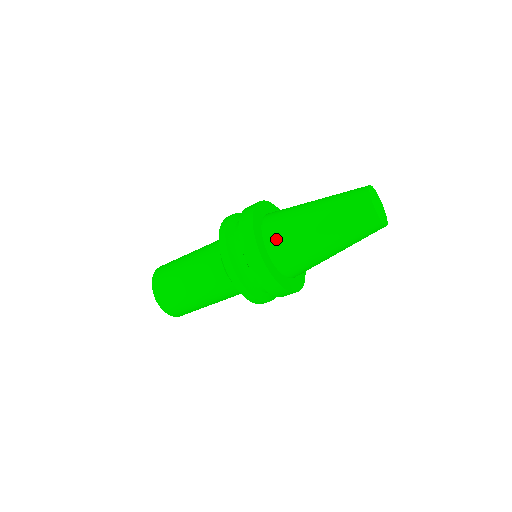
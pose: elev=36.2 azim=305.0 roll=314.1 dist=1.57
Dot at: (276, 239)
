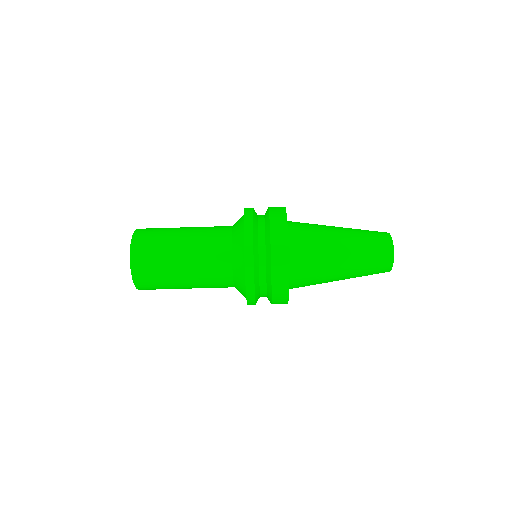
Dot at: occluded
